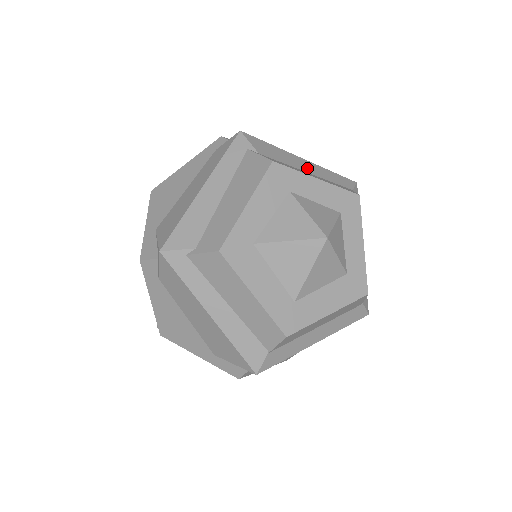
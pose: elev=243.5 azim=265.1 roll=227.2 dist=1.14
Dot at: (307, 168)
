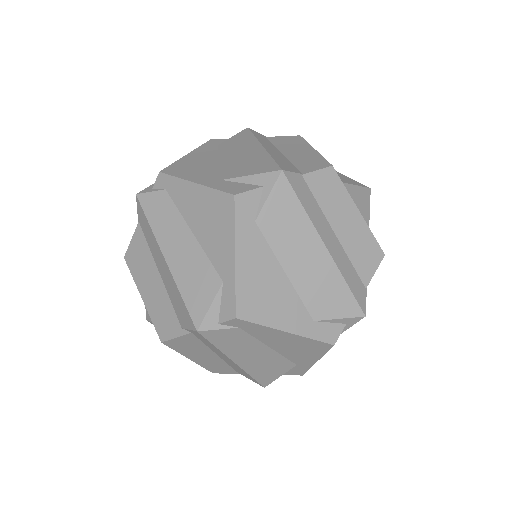
Dot at: occluded
